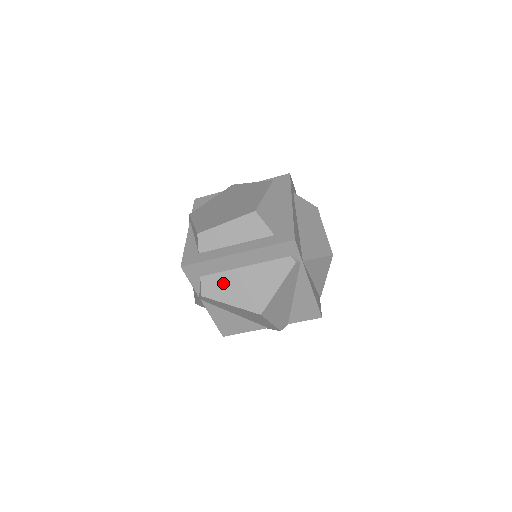
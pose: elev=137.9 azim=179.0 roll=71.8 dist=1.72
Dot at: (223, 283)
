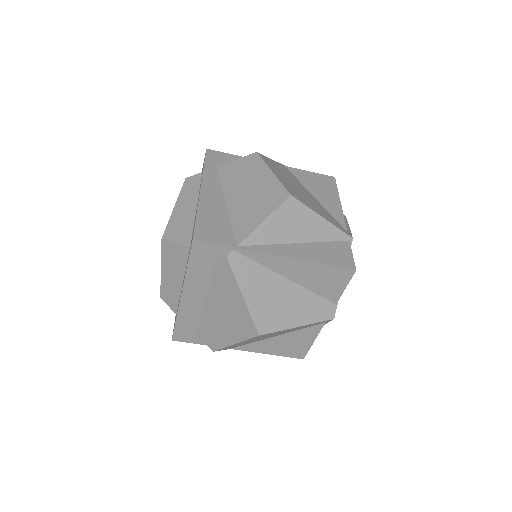
Dot at: (211, 327)
